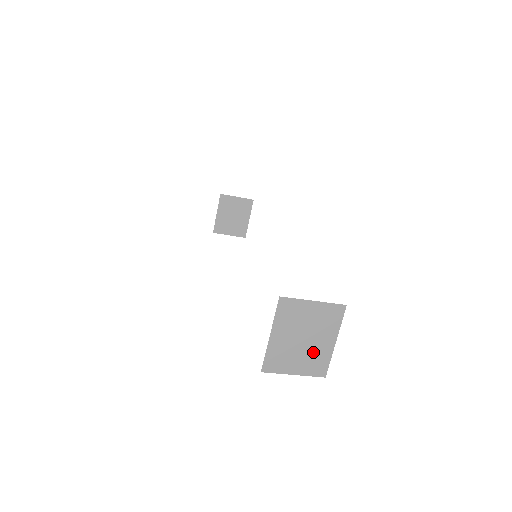
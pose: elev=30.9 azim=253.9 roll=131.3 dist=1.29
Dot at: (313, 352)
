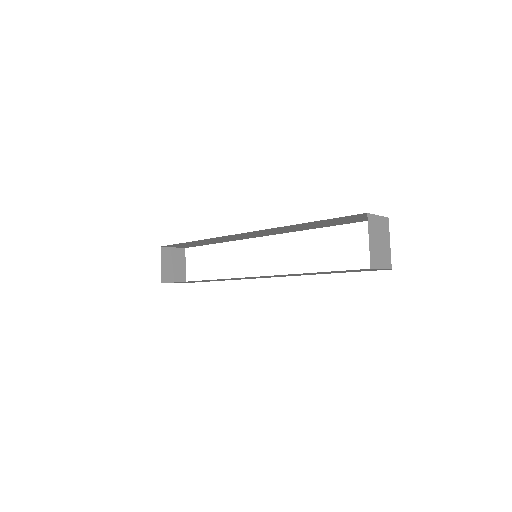
Dot at: (384, 251)
